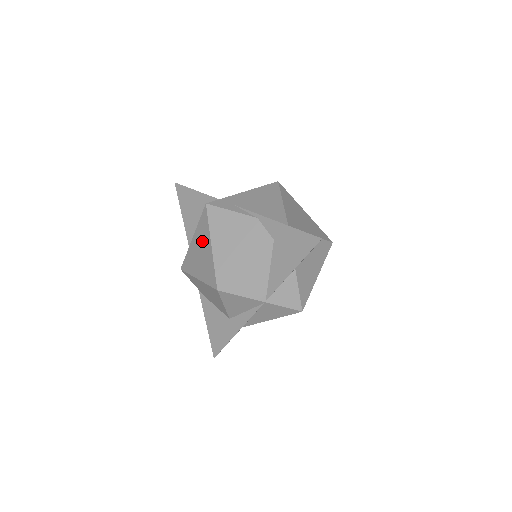
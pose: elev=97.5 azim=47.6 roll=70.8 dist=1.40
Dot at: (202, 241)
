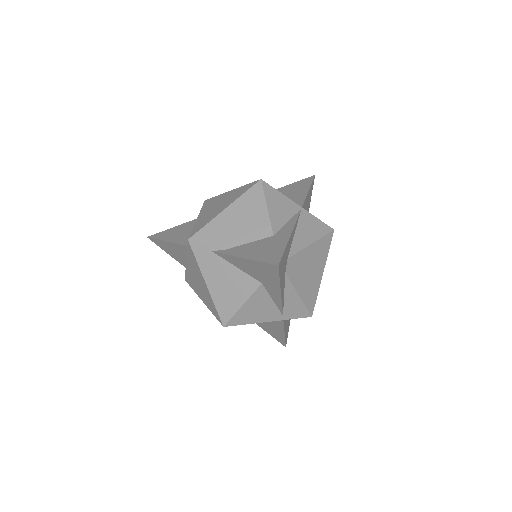
Dot at: (215, 203)
